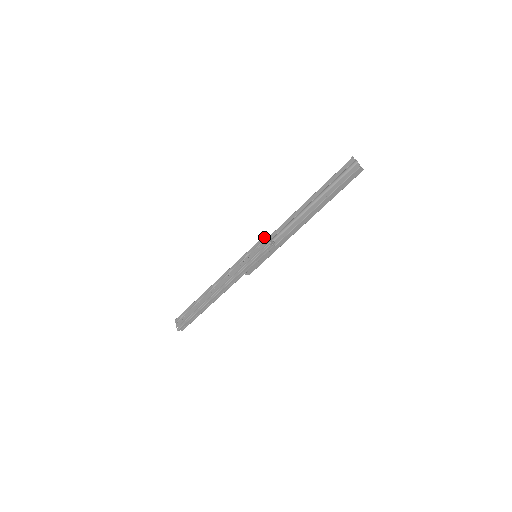
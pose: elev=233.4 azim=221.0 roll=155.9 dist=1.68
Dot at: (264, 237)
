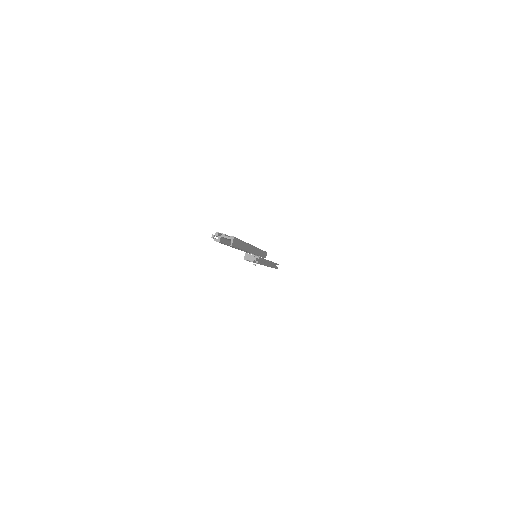
Dot at: occluded
